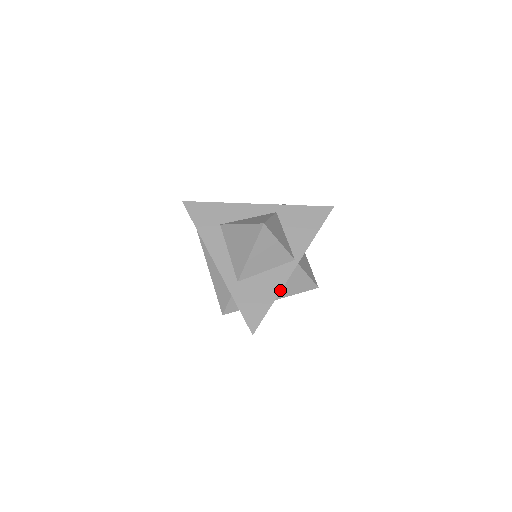
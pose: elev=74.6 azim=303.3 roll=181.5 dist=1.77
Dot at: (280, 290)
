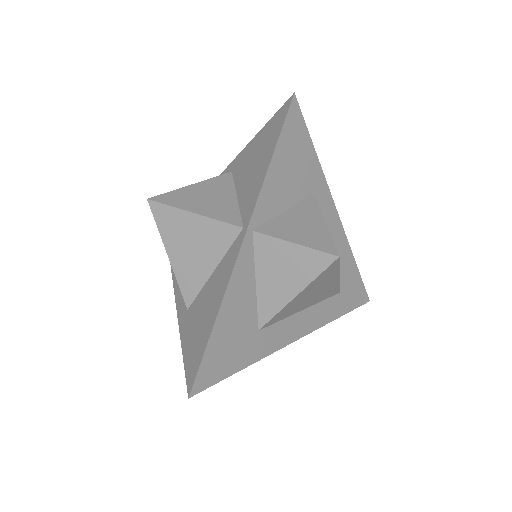
Dot at: (223, 295)
